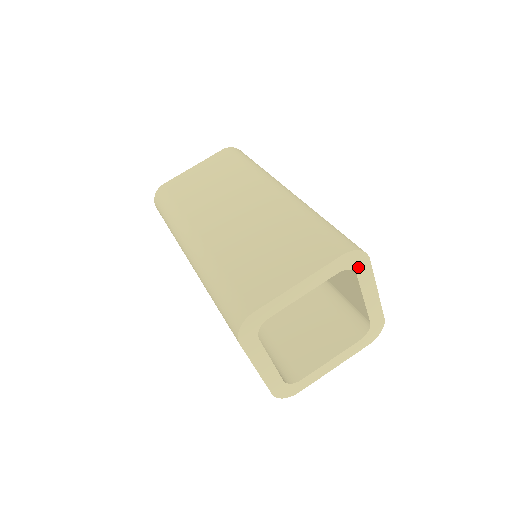
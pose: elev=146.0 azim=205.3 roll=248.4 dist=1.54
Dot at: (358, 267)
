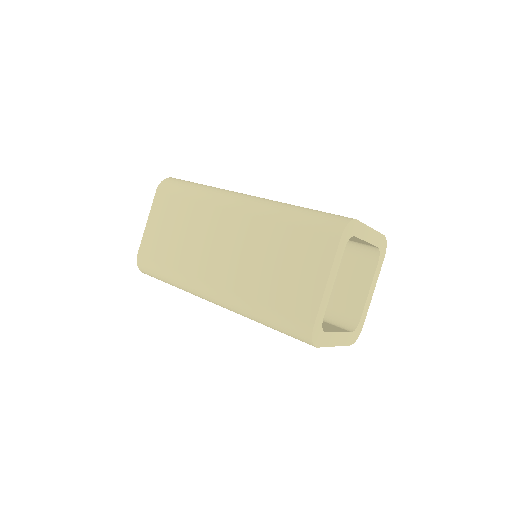
Dot at: (353, 232)
